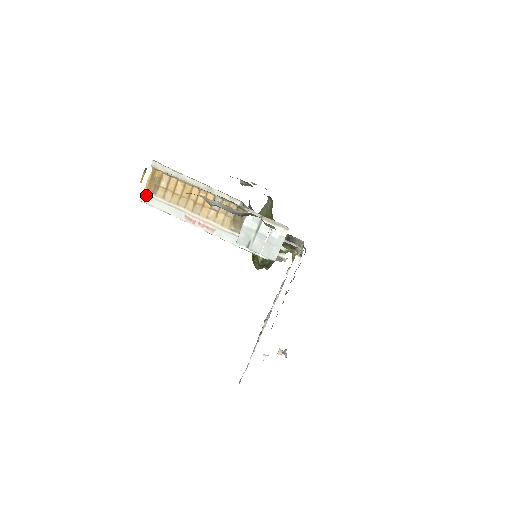
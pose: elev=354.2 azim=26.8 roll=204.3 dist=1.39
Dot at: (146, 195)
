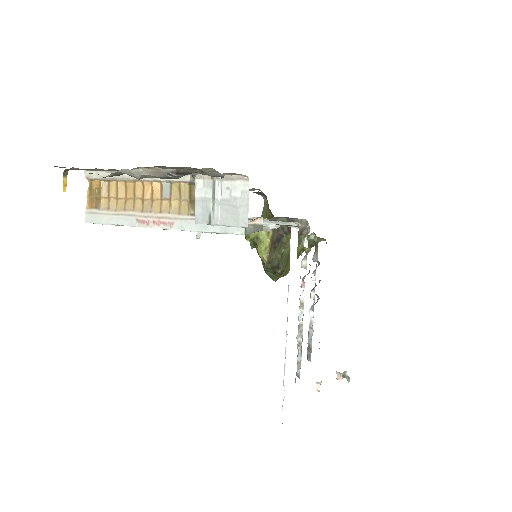
Dot at: (90, 213)
